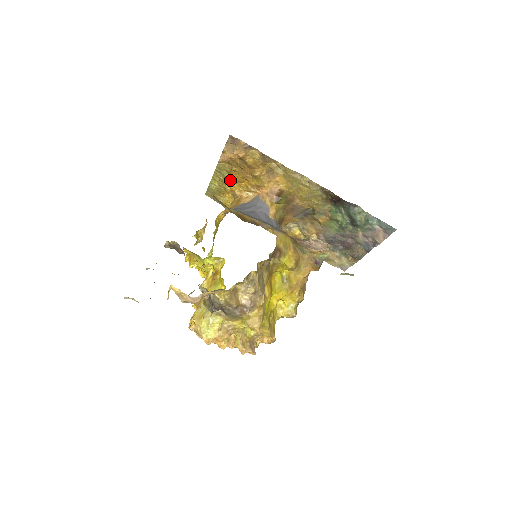
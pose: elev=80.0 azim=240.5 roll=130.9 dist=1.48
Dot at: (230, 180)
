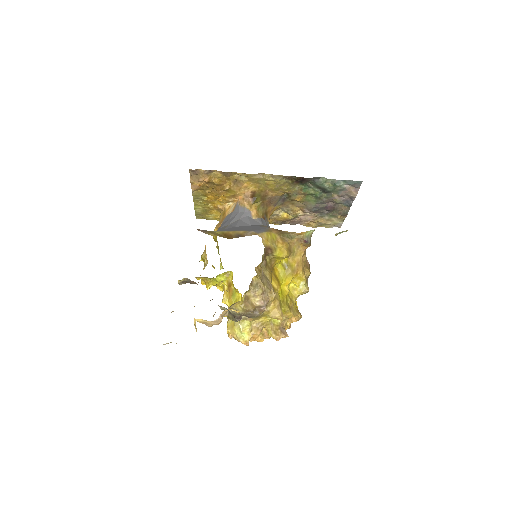
Dot at: (209, 200)
